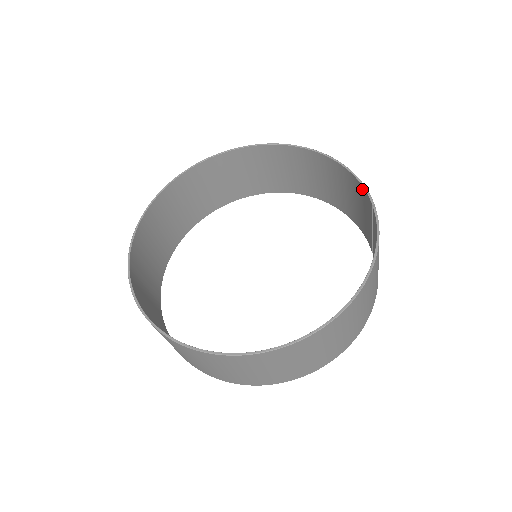
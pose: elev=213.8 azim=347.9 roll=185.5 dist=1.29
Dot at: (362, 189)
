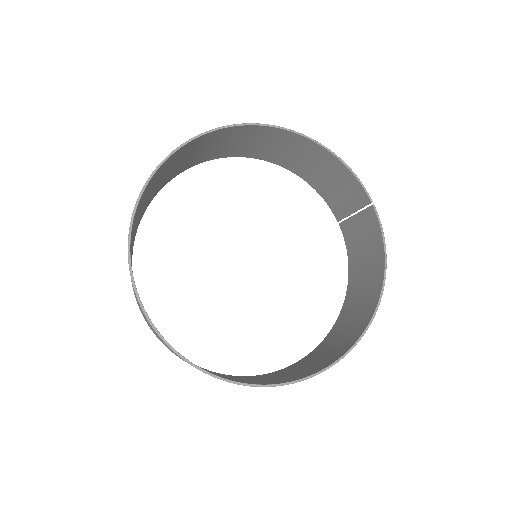
Dot at: (355, 181)
